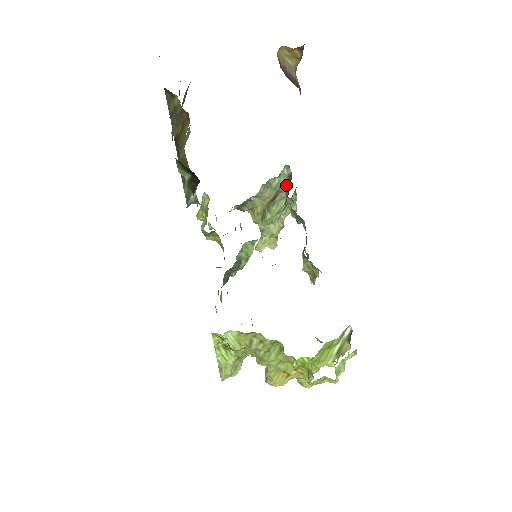
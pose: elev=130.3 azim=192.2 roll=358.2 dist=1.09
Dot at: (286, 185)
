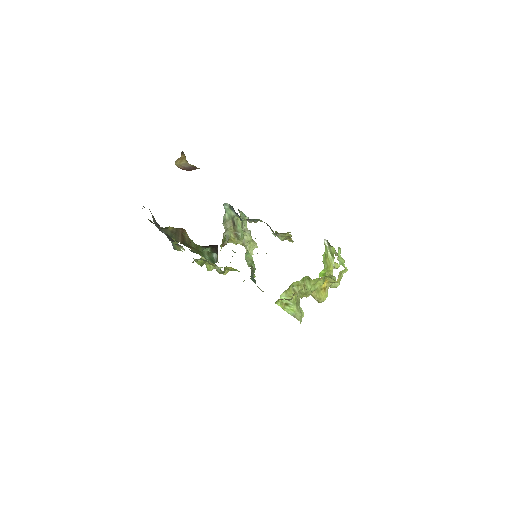
Dot at: (233, 212)
